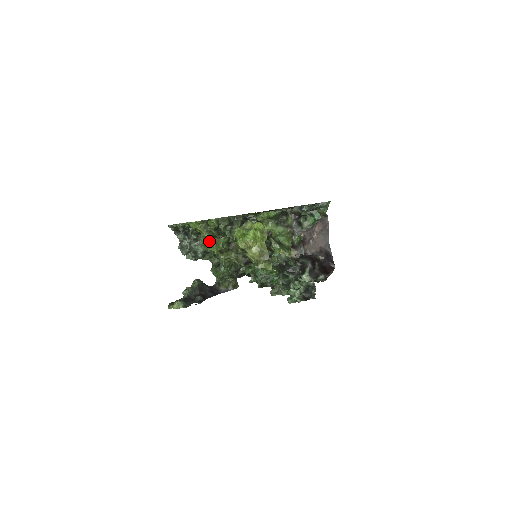
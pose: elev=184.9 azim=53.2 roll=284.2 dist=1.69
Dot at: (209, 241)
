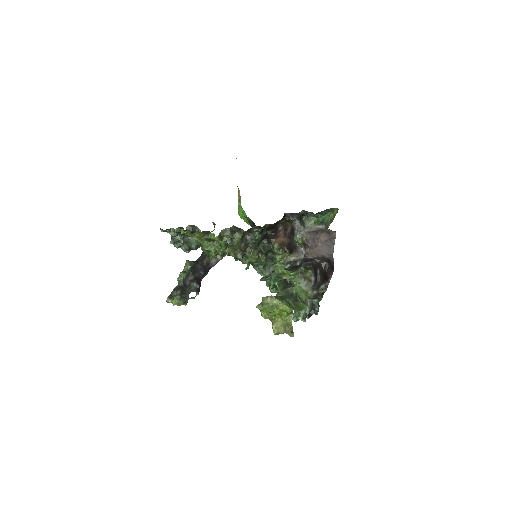
Dot at: occluded
